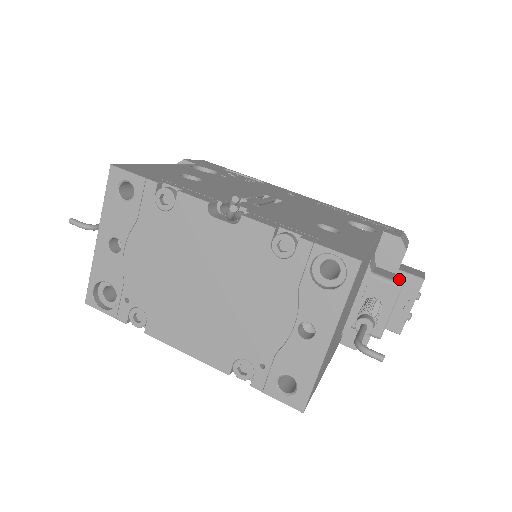
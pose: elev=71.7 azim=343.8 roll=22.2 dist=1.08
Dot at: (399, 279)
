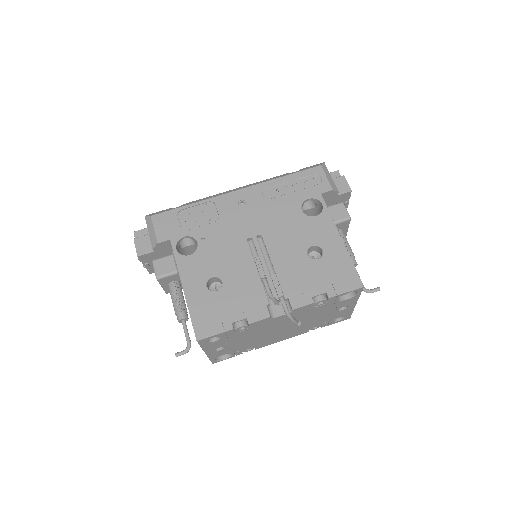
Dot at: (344, 212)
